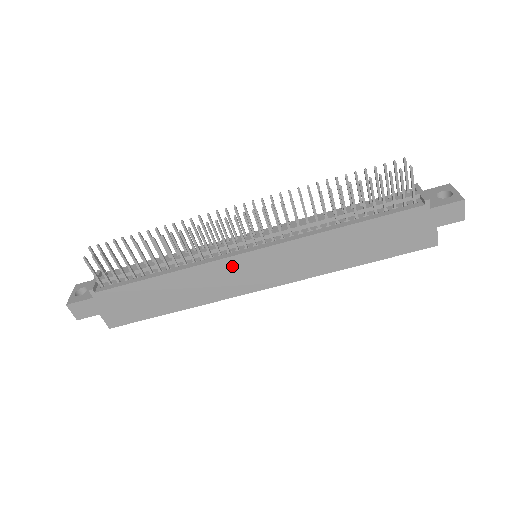
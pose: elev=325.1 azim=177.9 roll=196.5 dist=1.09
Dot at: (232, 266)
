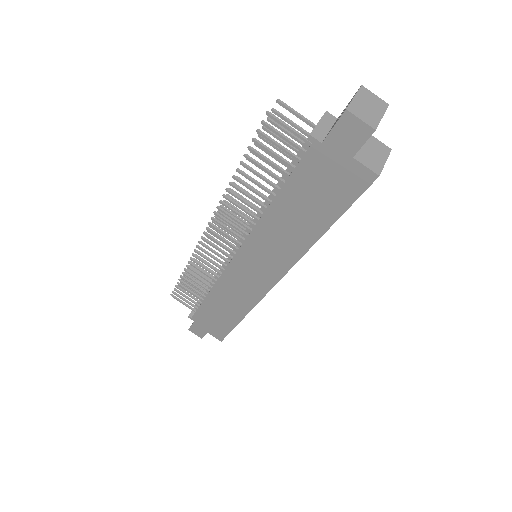
Dot at: (235, 274)
